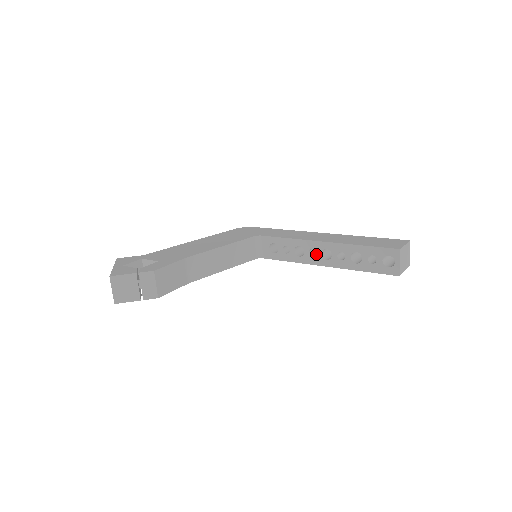
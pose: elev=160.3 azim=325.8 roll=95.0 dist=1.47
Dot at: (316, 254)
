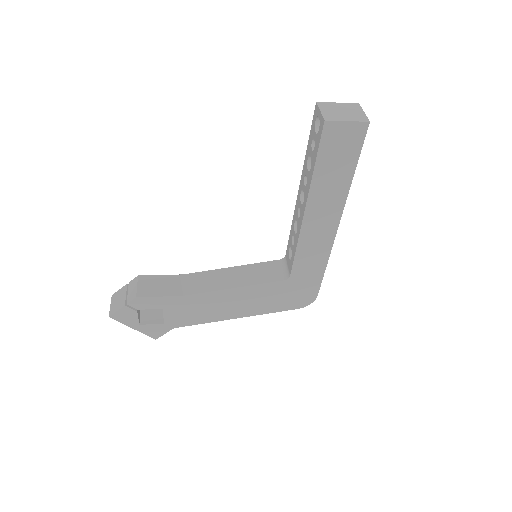
Dot at: (300, 210)
